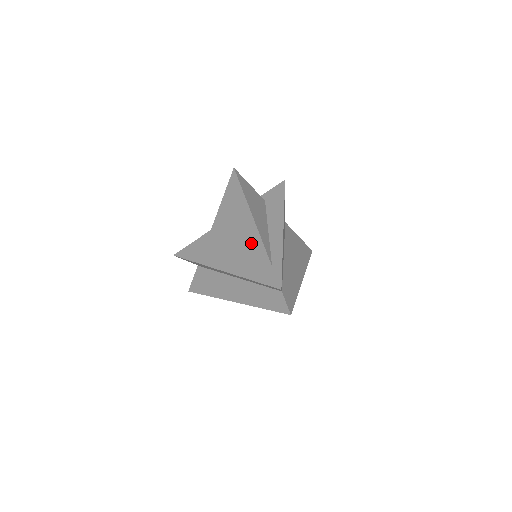
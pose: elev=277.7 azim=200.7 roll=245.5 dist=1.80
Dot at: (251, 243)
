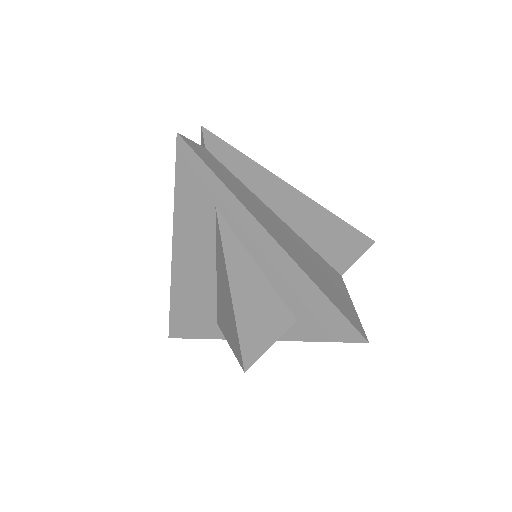
Dot at: occluded
